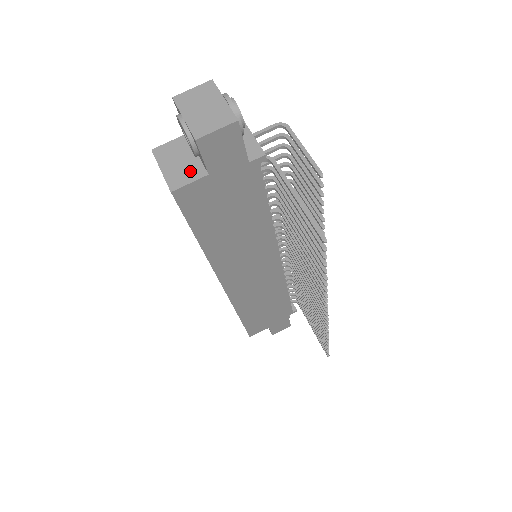
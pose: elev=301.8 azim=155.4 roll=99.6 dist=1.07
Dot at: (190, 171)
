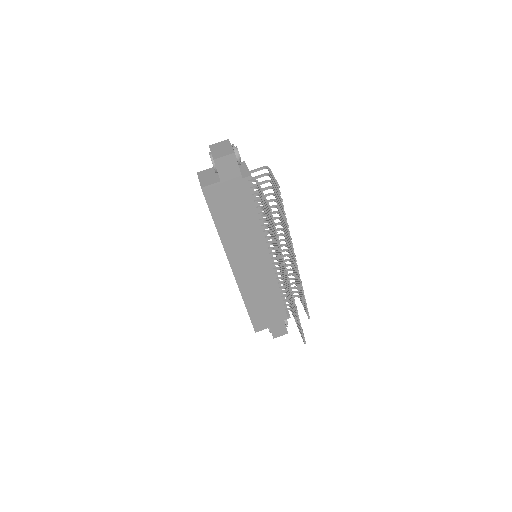
Dot at: (212, 180)
